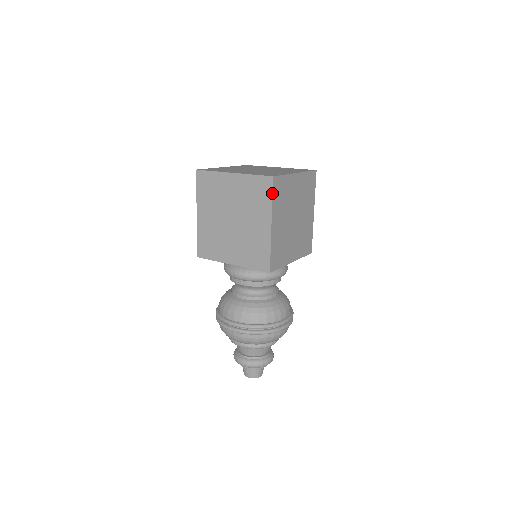
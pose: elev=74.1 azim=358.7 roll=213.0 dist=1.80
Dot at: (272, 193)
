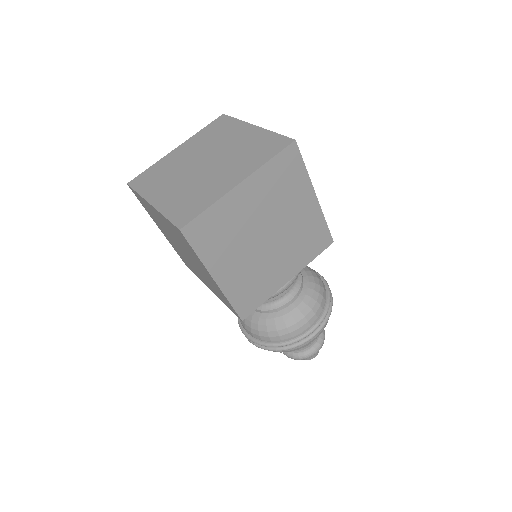
Dot at: (191, 248)
